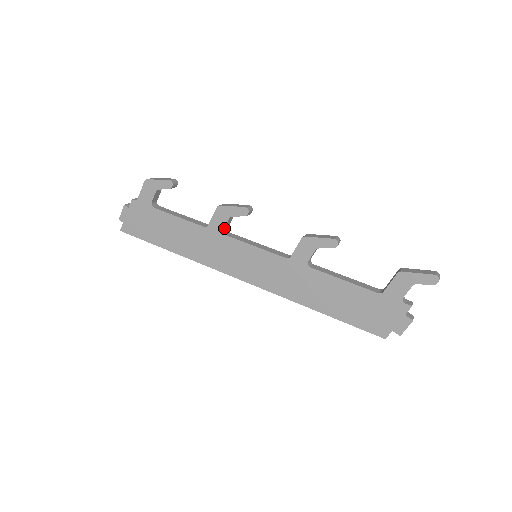
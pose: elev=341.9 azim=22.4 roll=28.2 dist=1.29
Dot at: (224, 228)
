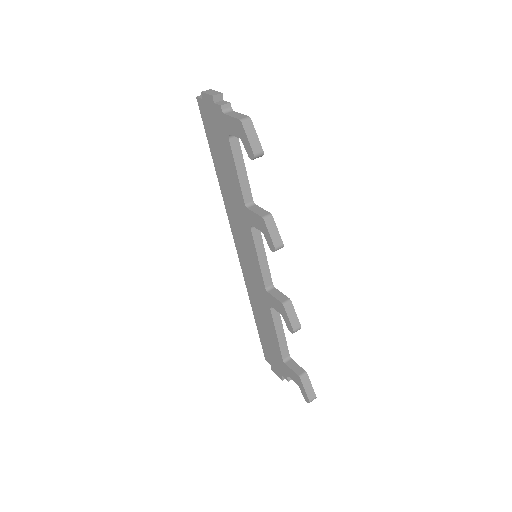
Dot at: (254, 226)
